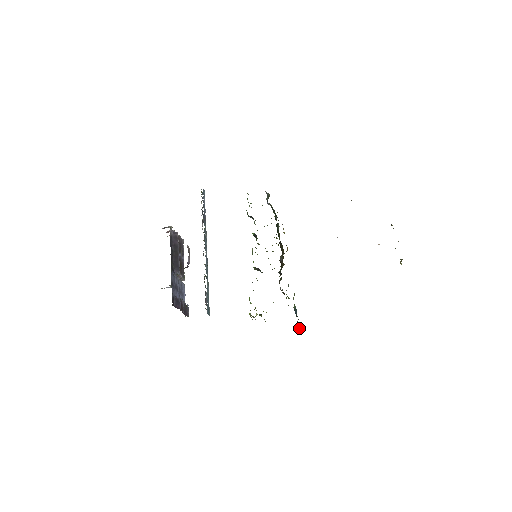
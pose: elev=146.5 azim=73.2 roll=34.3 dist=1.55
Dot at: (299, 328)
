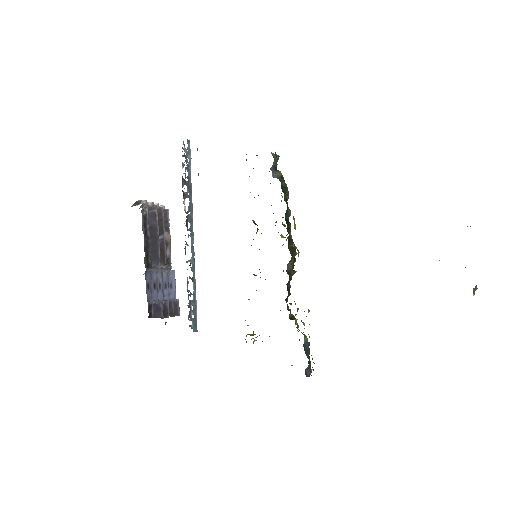
Dot at: (309, 372)
